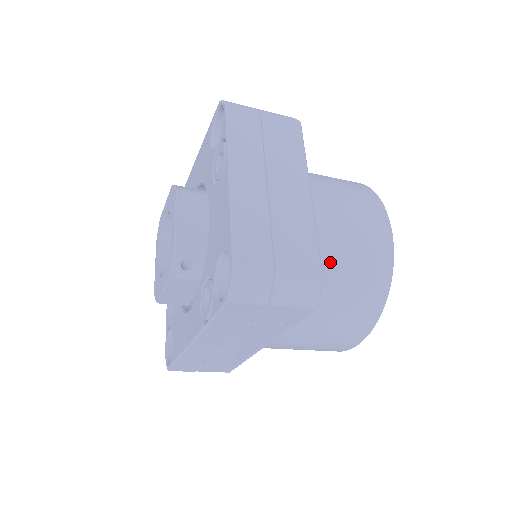
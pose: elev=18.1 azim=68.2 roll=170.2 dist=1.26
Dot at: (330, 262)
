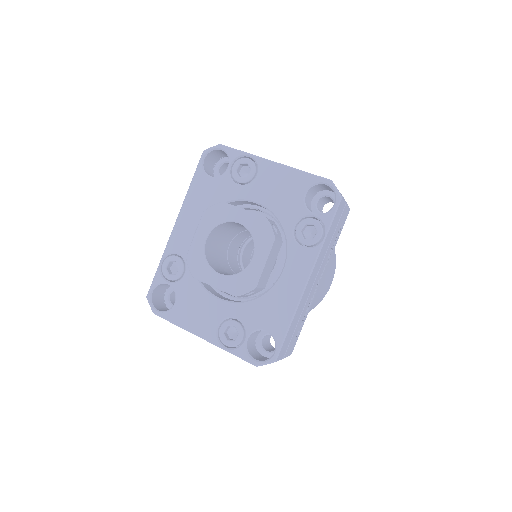
Dot at: occluded
